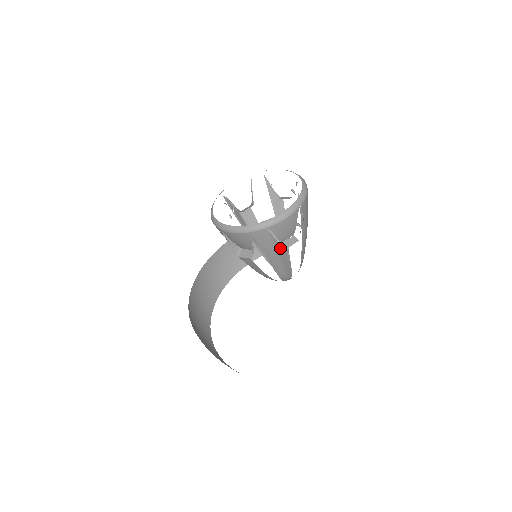
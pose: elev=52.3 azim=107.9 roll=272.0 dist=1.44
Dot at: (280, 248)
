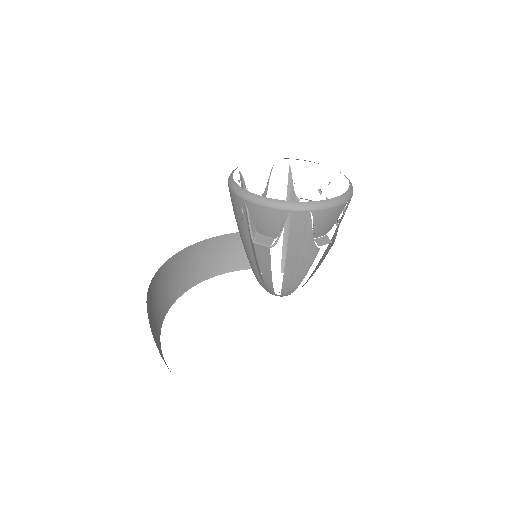
Dot at: (310, 244)
